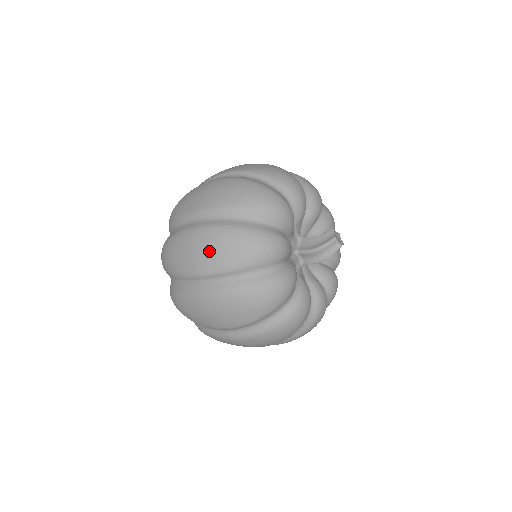
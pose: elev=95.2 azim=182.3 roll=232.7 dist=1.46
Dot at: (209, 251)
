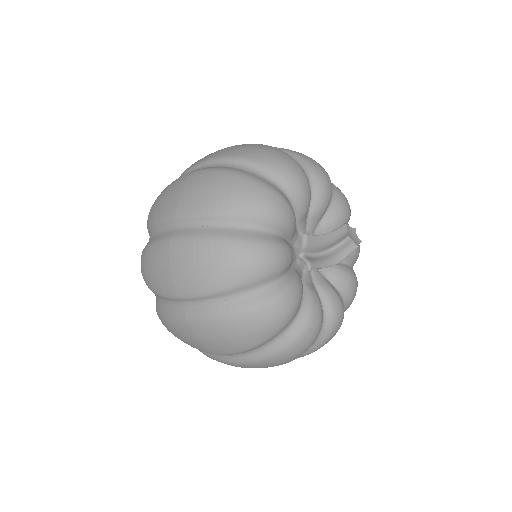
Dot at: (189, 269)
